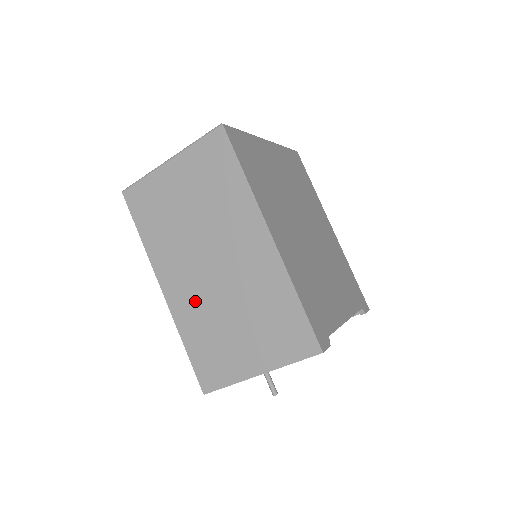
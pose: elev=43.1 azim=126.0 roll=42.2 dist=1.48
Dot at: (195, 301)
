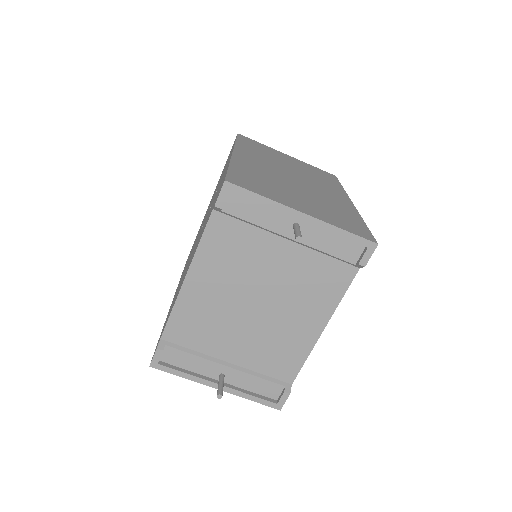
Dot at: (263, 170)
